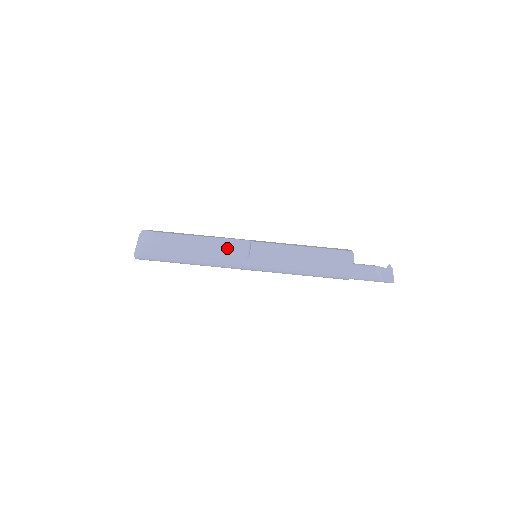
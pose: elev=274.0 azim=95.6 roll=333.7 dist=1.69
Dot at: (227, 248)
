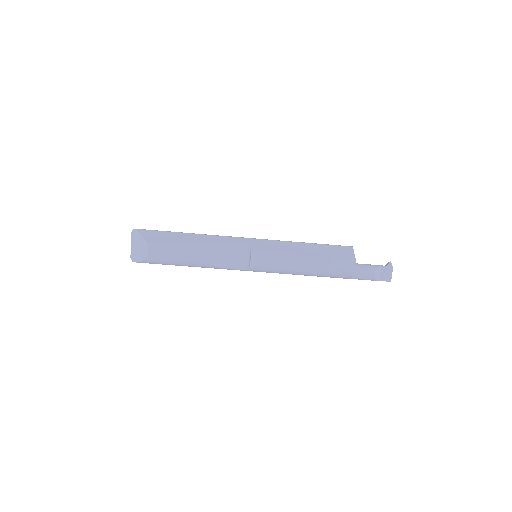
Dot at: (226, 256)
